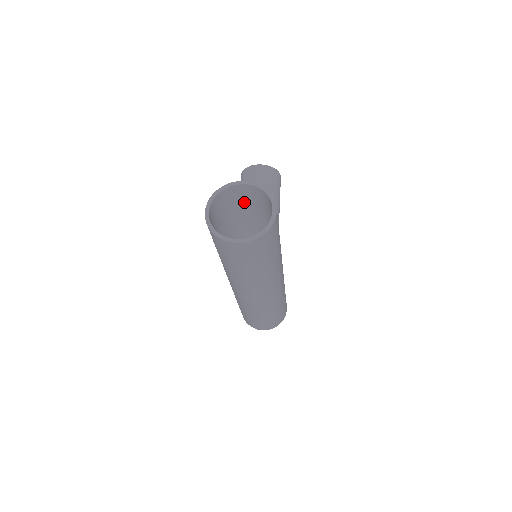
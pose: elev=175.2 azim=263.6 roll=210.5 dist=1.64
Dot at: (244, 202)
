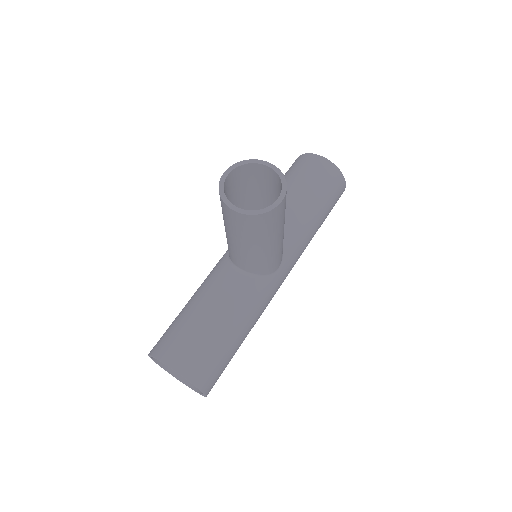
Dot at: (190, 337)
